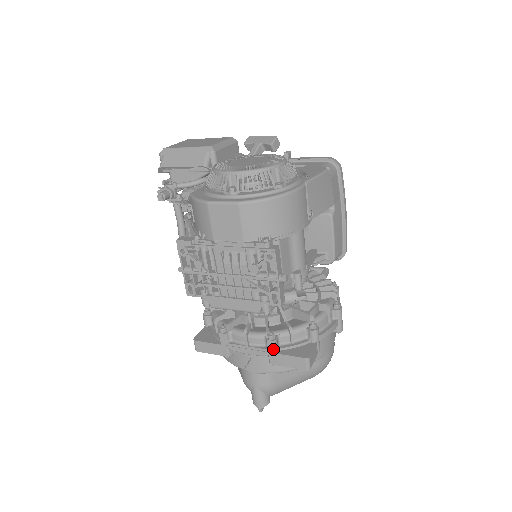
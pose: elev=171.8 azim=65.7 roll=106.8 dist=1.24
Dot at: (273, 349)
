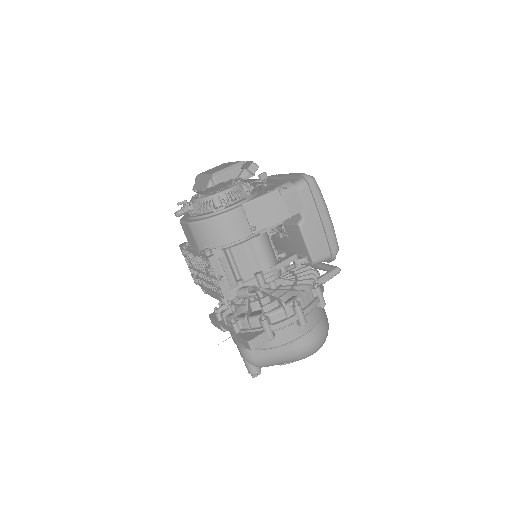
Dot at: (234, 330)
